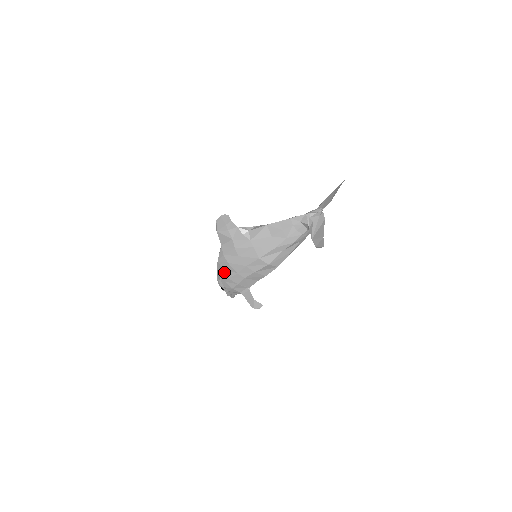
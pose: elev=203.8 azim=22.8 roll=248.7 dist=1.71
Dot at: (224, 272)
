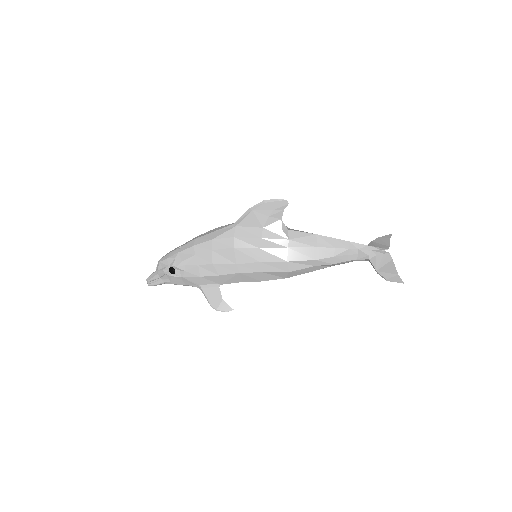
Dot at: (211, 255)
